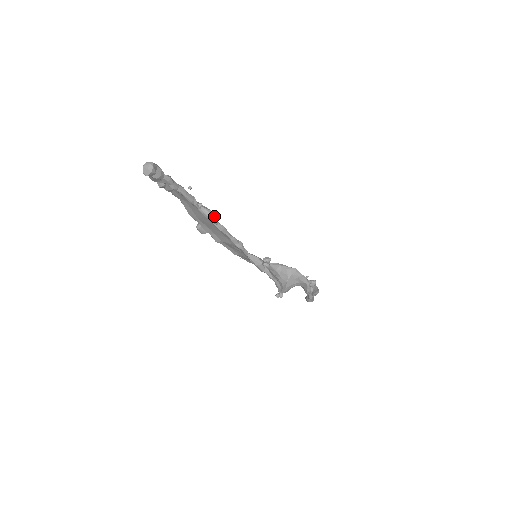
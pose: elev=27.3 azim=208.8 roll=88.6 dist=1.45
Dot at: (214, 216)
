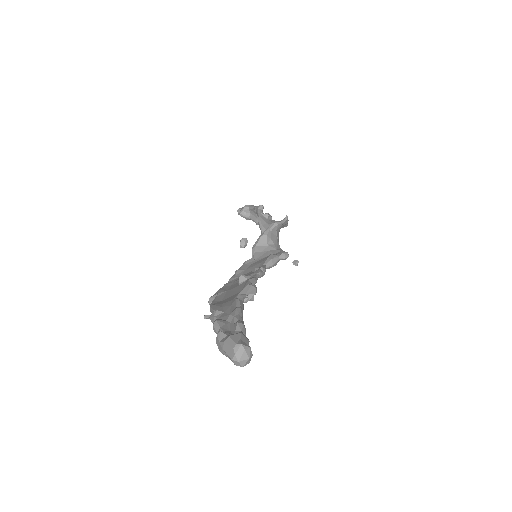
Dot at: (255, 285)
